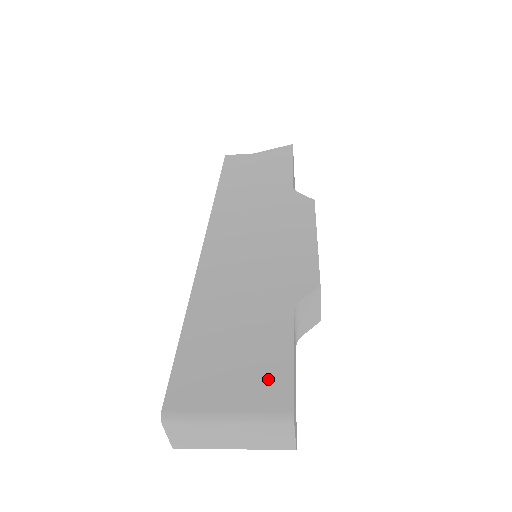
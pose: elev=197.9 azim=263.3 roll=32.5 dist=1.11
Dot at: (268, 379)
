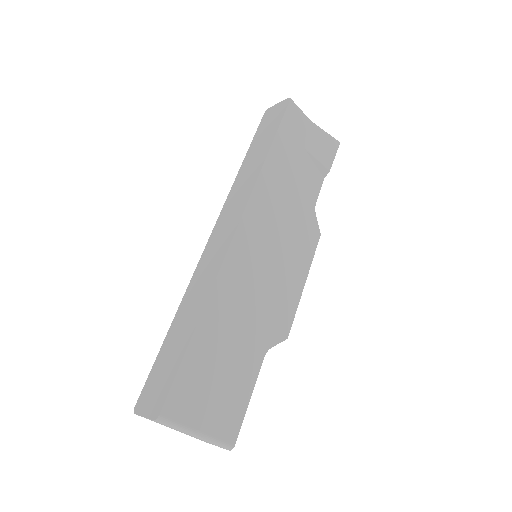
Dot at: (231, 413)
